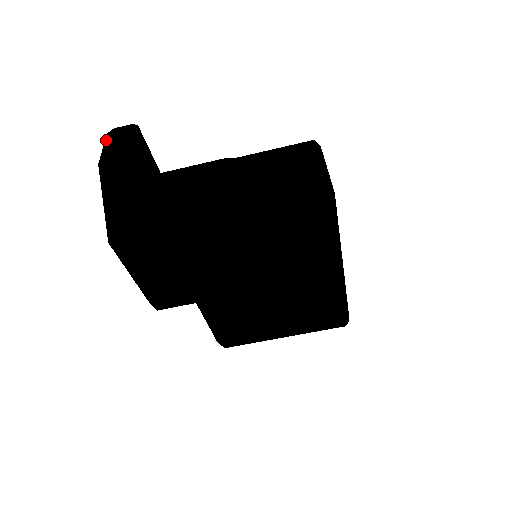
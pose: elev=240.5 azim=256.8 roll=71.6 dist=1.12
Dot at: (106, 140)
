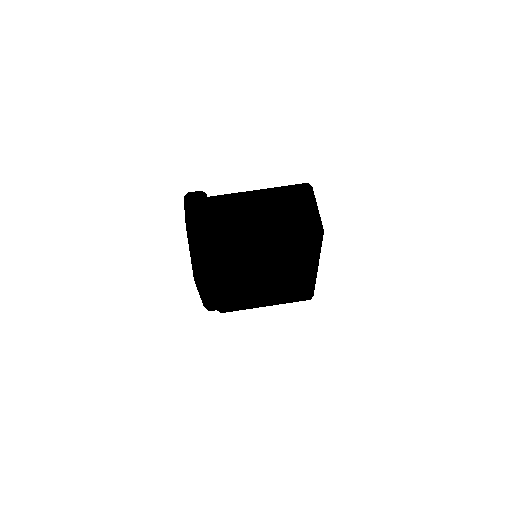
Dot at: (185, 204)
